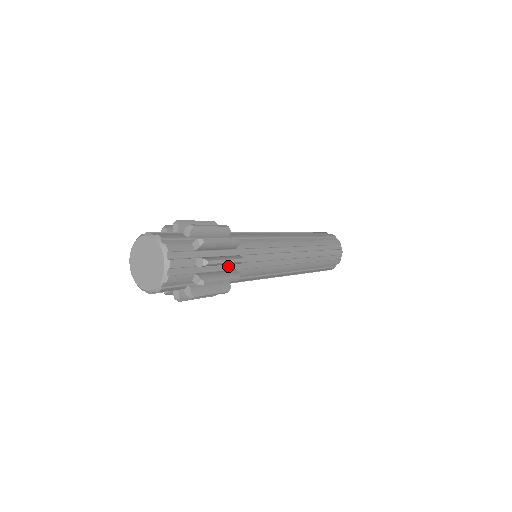
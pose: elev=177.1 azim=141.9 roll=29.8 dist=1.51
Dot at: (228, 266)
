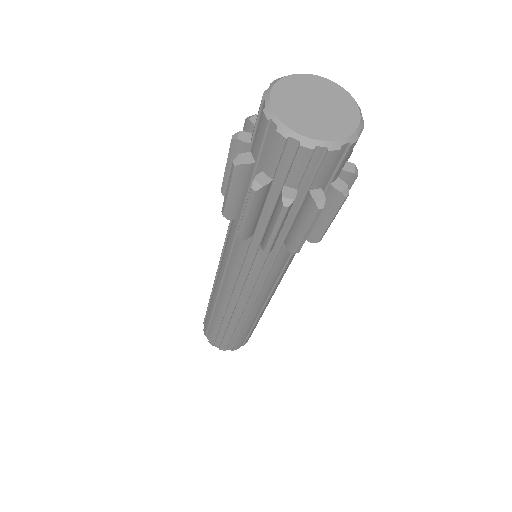
Dot at: occluded
